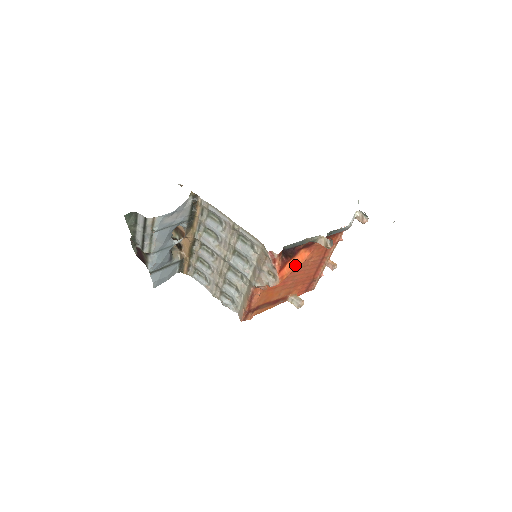
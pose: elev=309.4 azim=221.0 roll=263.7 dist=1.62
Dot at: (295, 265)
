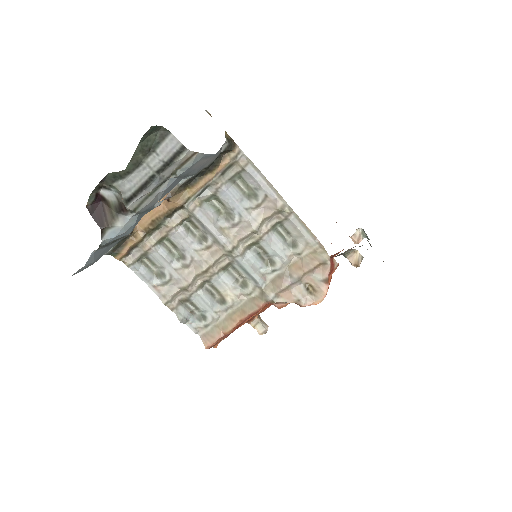
Dot at: occluded
